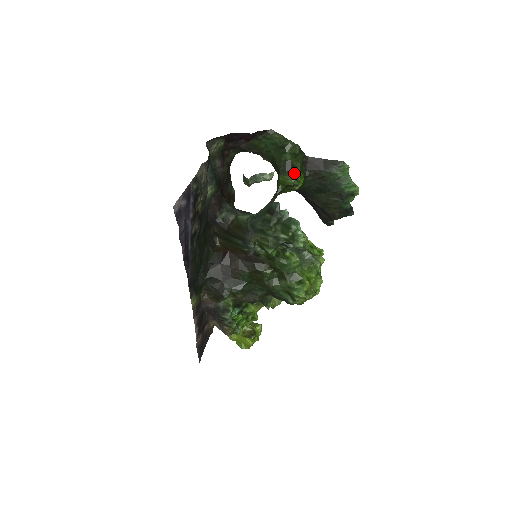
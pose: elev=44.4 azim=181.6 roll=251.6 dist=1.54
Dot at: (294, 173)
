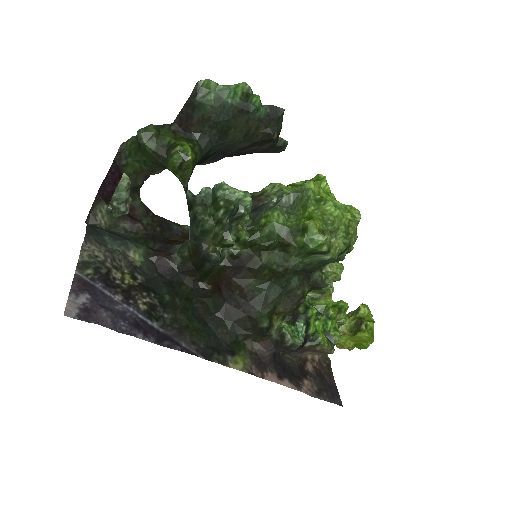
Dot at: (171, 150)
